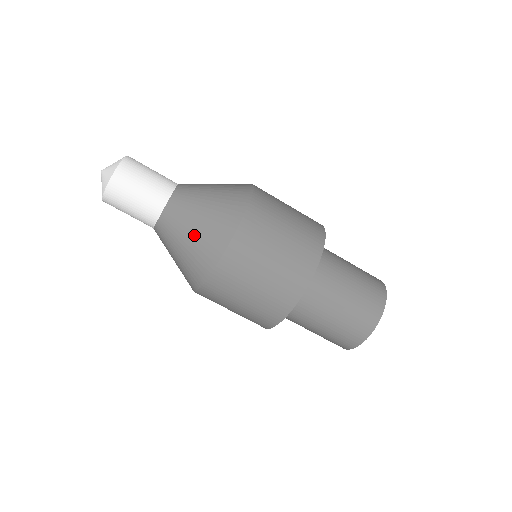
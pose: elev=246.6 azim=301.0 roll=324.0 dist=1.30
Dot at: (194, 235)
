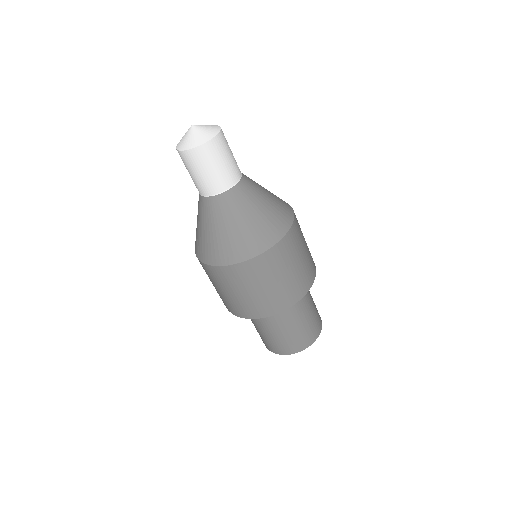
Dot at: (249, 223)
